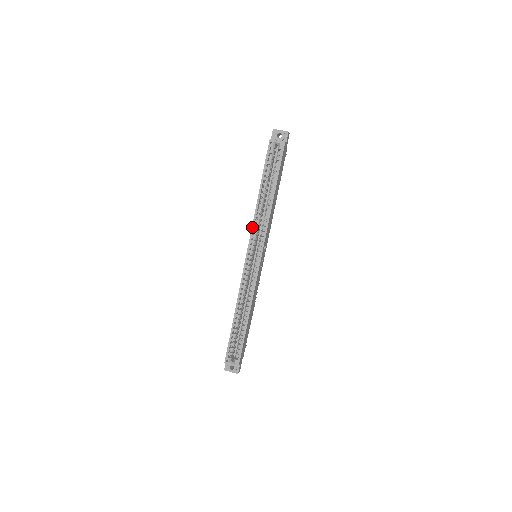
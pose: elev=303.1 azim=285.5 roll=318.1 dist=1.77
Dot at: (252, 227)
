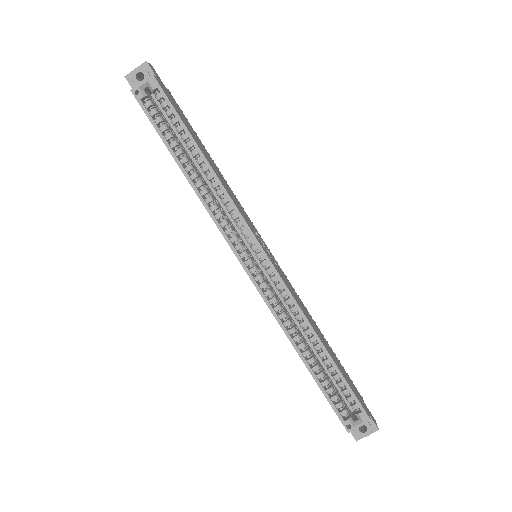
Dot at: (214, 222)
